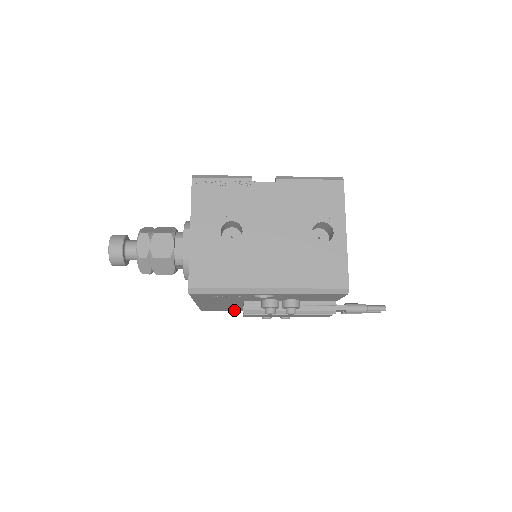
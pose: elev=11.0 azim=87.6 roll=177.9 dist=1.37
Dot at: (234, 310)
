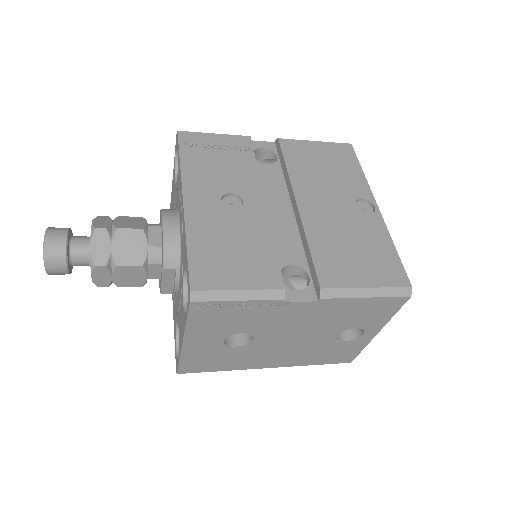
Dot at: occluded
